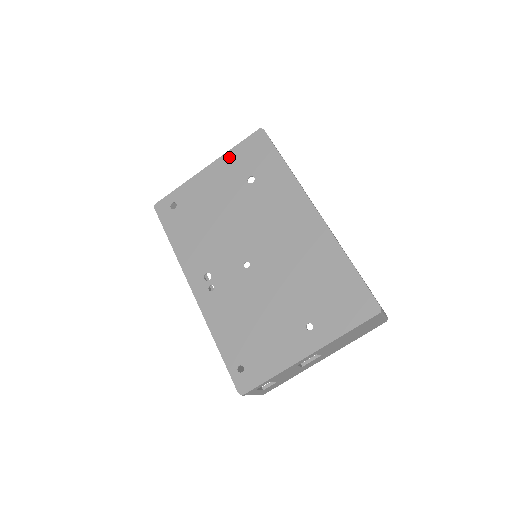
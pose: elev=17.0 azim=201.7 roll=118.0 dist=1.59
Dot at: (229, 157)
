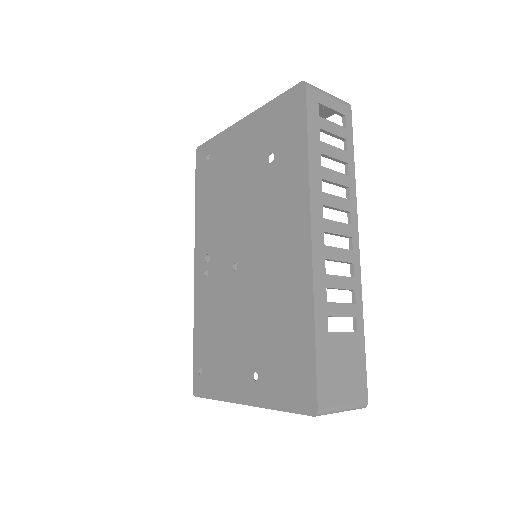
Dot at: (263, 114)
